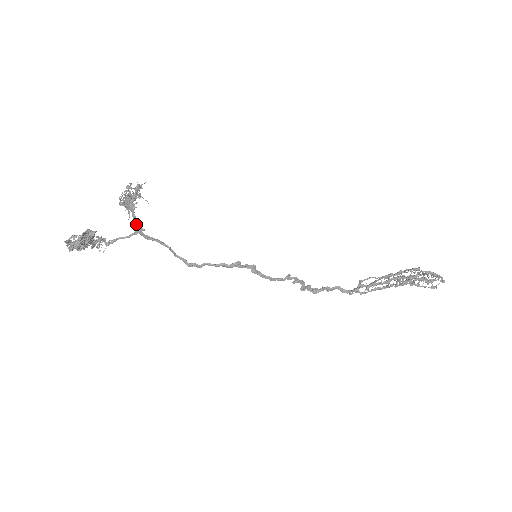
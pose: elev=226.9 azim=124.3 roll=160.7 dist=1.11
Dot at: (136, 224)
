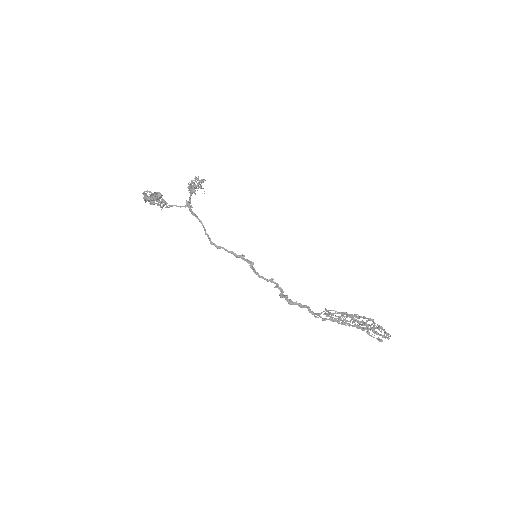
Dot at: (189, 202)
